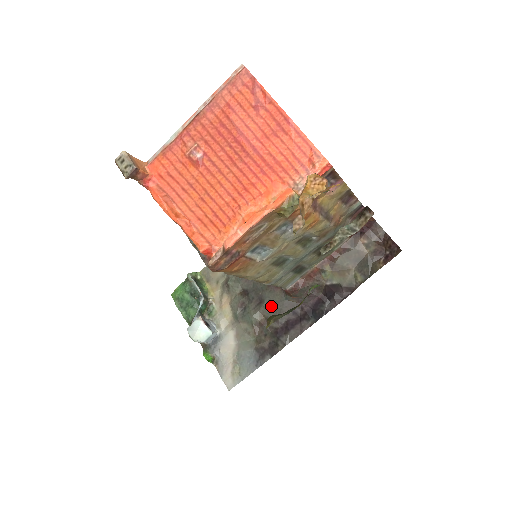
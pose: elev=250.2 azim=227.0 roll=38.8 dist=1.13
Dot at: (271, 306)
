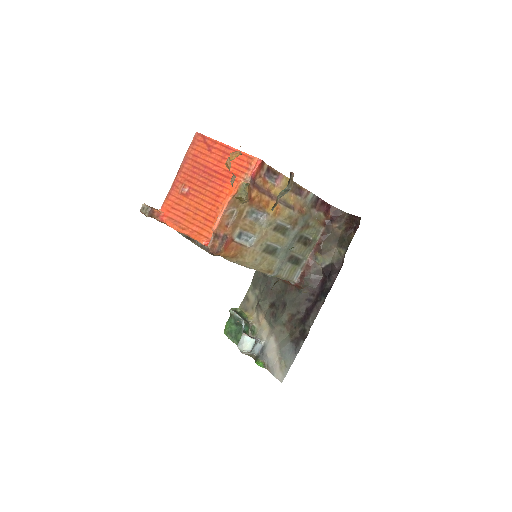
Dot at: (292, 304)
